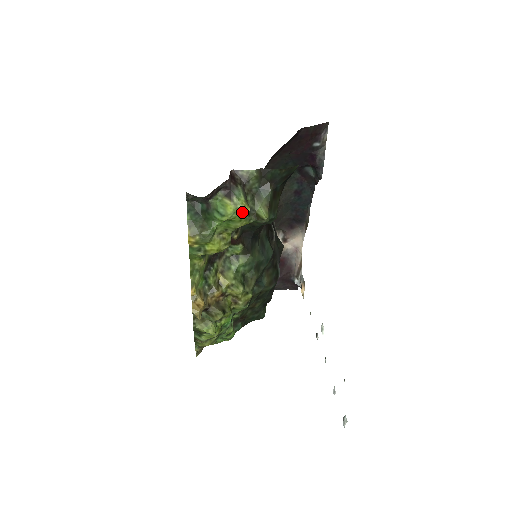
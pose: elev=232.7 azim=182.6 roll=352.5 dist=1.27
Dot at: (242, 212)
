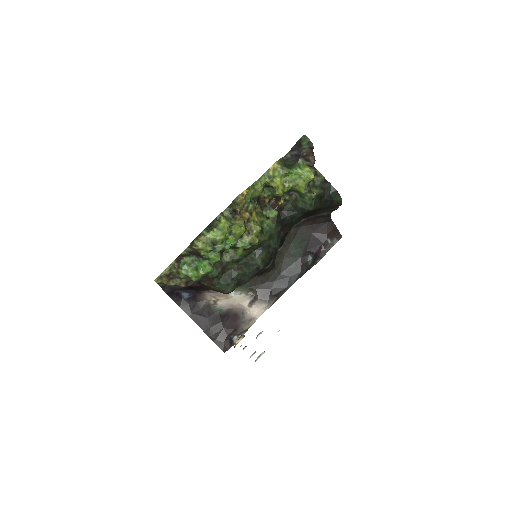
Dot at: (311, 175)
